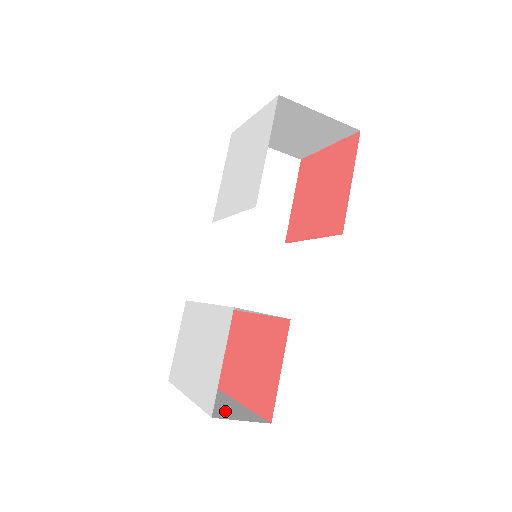
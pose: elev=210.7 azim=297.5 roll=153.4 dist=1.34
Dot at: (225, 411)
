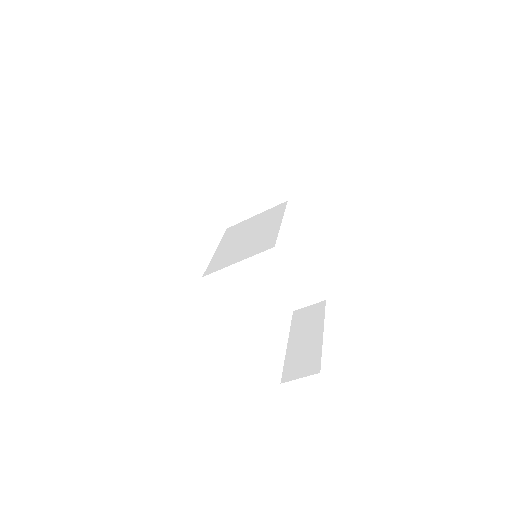
Dot at: (298, 363)
